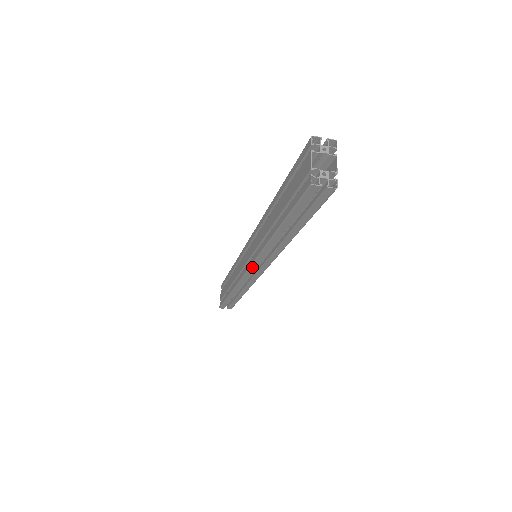
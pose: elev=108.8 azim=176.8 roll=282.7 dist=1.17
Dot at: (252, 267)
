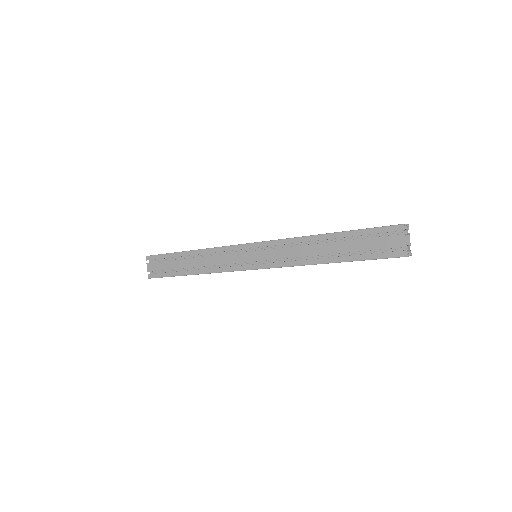
Dot at: occluded
